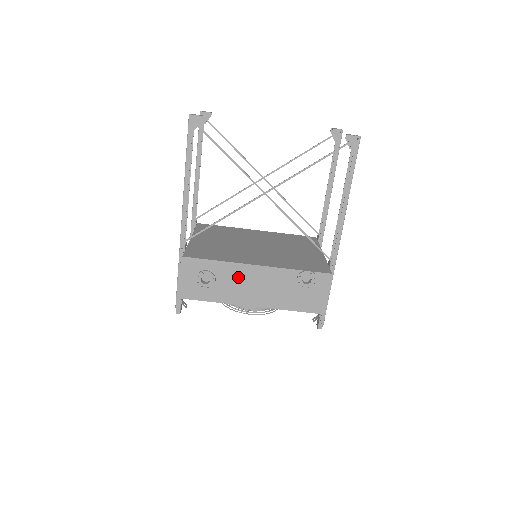
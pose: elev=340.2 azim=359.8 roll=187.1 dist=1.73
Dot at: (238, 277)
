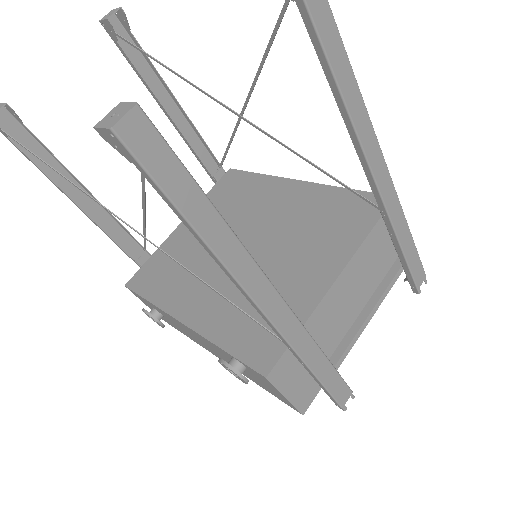
Dot at: (179, 325)
